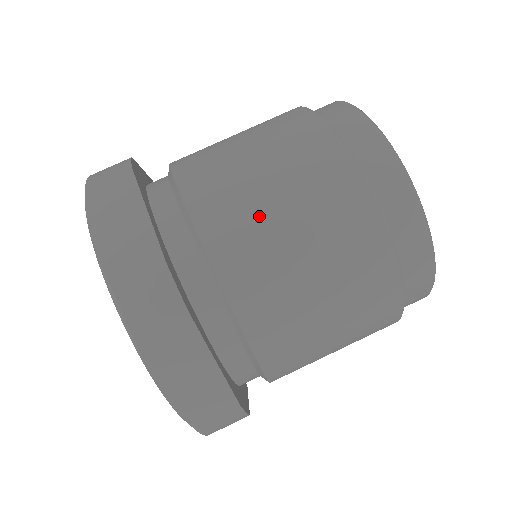
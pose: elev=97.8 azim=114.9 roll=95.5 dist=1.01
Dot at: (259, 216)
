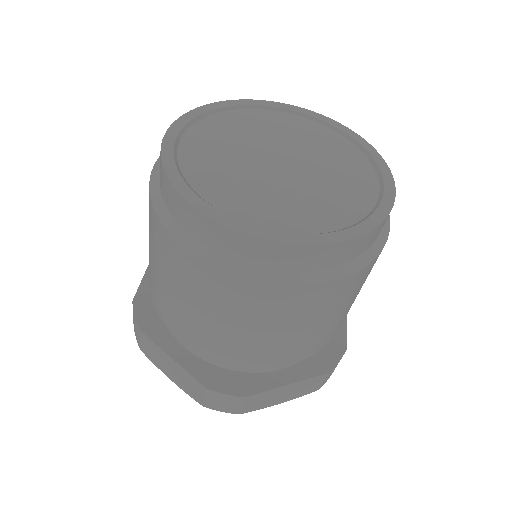
Dot at: (215, 331)
